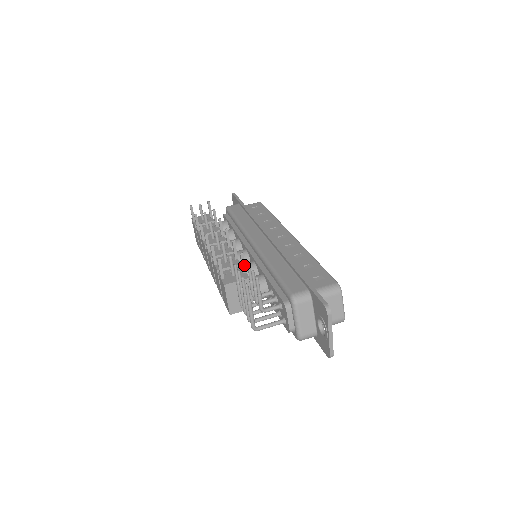
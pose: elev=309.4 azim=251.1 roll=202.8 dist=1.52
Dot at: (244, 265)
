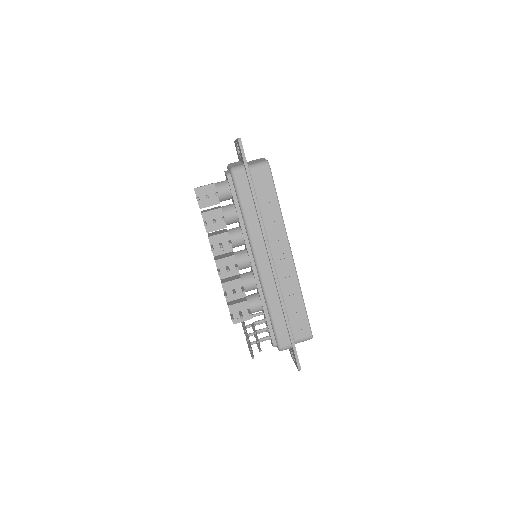
Dot at: occluded
